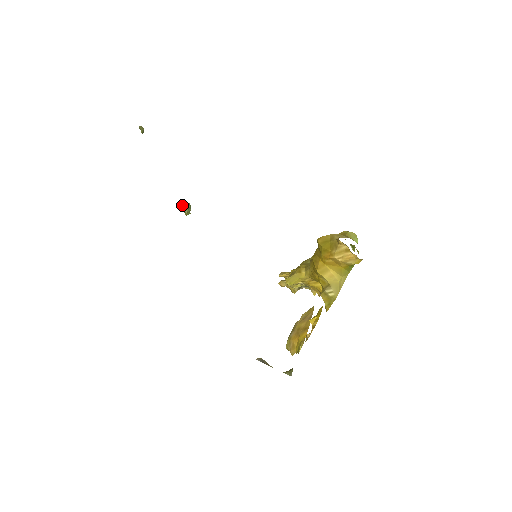
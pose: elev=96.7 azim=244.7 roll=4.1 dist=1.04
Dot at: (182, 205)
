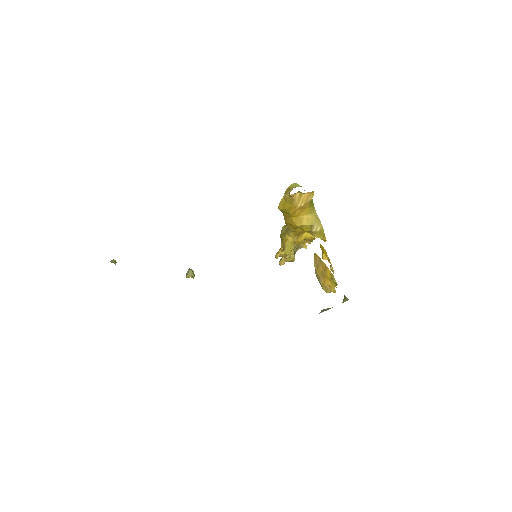
Dot at: (186, 274)
